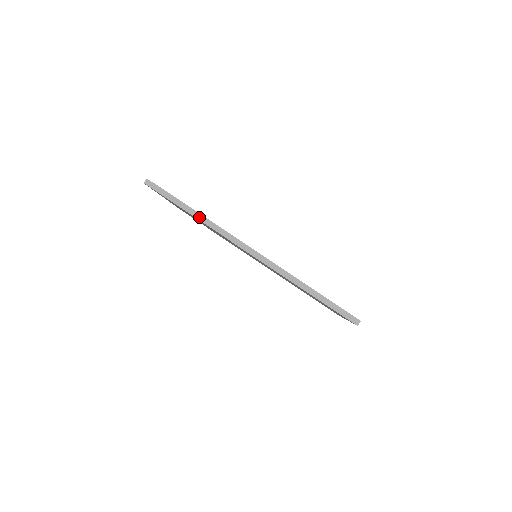
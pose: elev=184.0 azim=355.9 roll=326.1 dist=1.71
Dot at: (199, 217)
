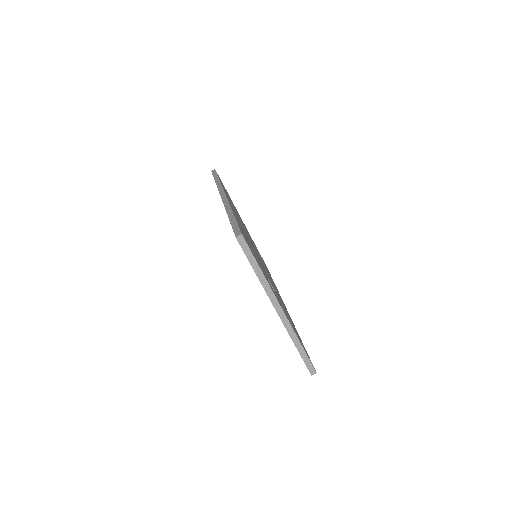
Dot at: (217, 182)
